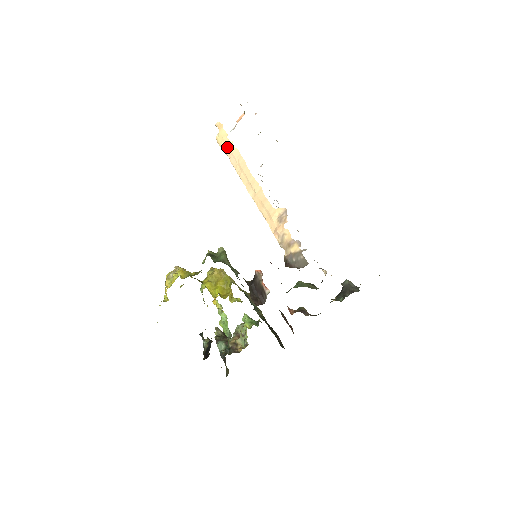
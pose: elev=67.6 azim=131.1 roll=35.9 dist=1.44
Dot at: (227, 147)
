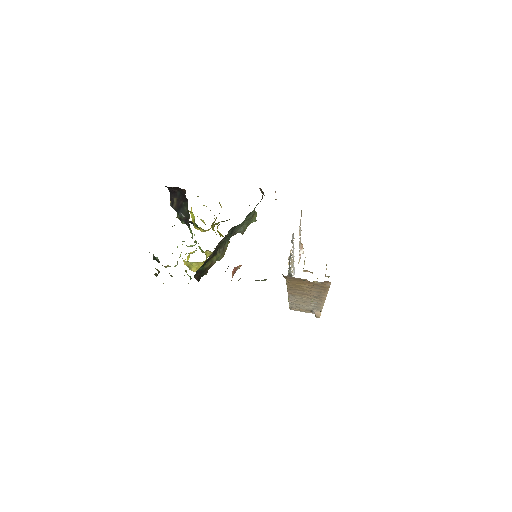
Dot at: occluded
